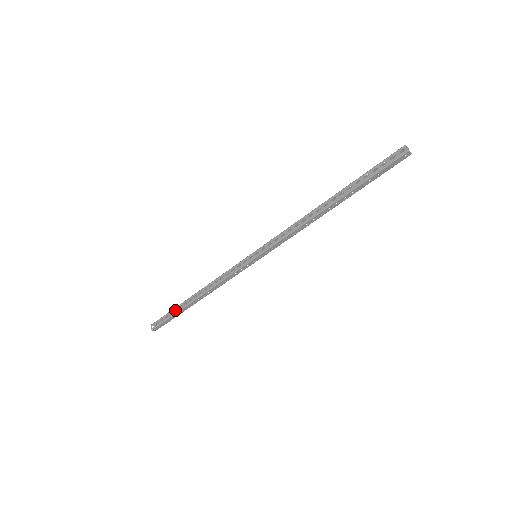
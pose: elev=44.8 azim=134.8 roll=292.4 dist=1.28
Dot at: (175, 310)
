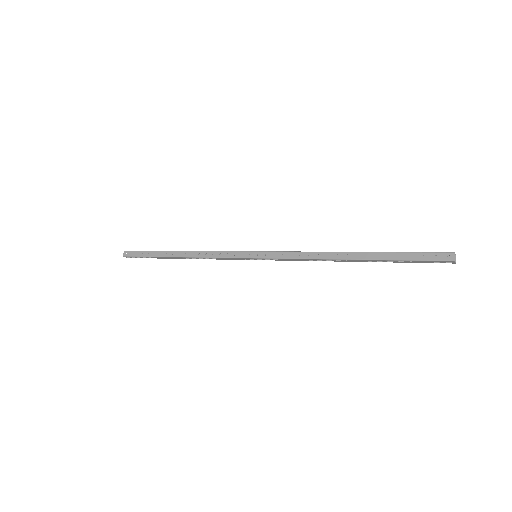
Dot at: (151, 253)
